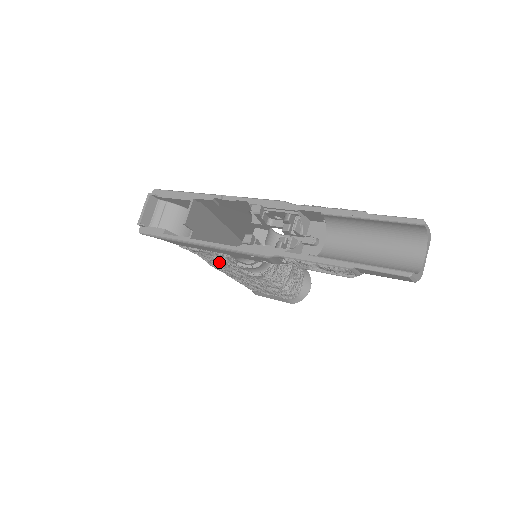
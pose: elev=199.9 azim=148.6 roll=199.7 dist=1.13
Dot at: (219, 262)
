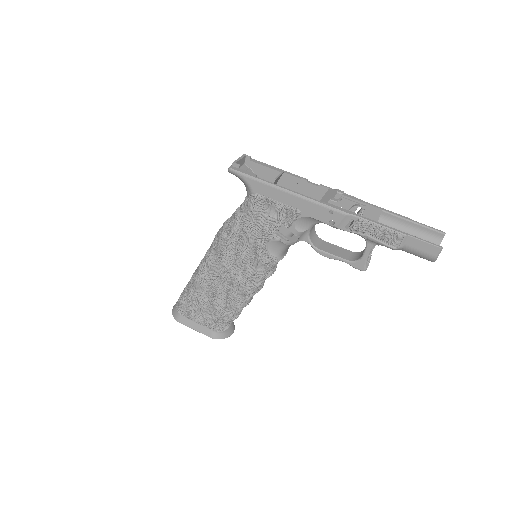
Dot at: (258, 228)
